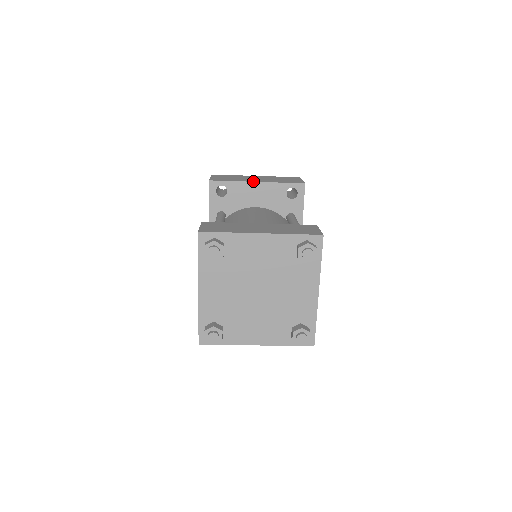
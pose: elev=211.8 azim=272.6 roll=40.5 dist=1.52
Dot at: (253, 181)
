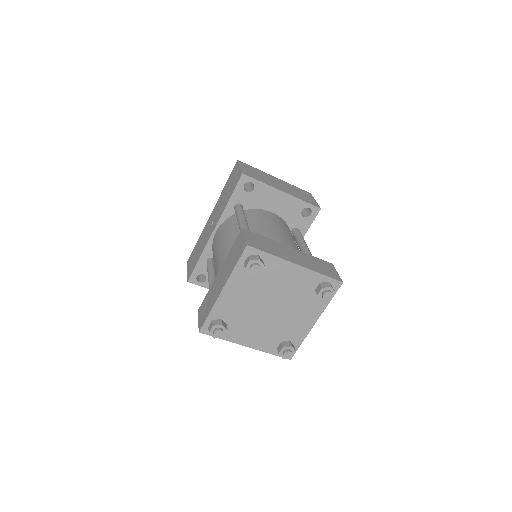
Dot at: (280, 189)
